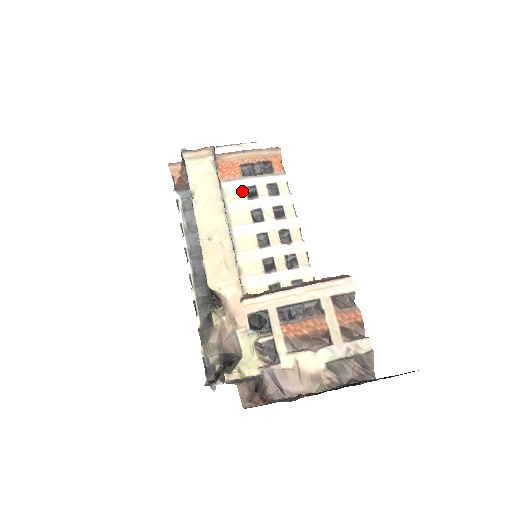
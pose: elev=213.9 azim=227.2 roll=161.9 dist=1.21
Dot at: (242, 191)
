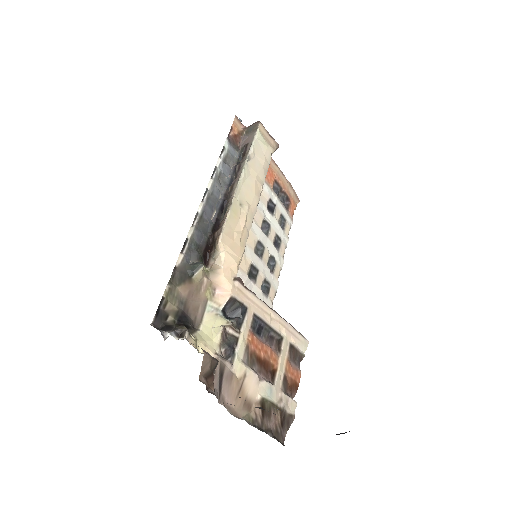
Dot at: (267, 198)
